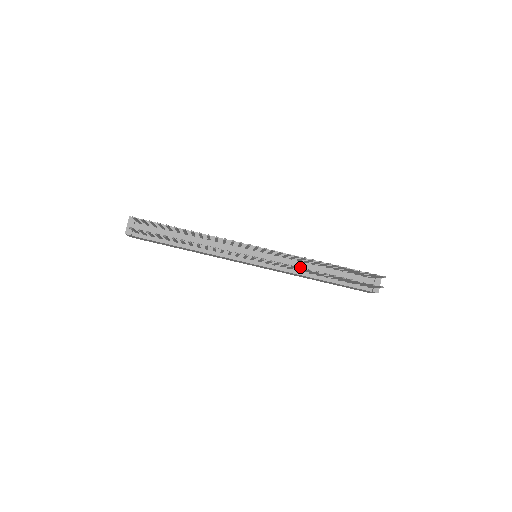
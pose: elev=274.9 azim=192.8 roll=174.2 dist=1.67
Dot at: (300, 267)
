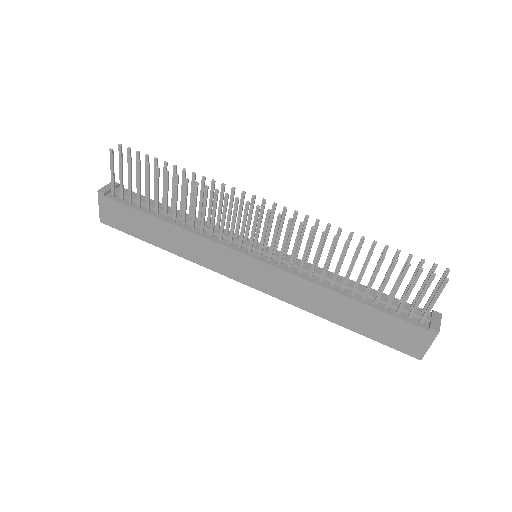
Dot at: (317, 273)
